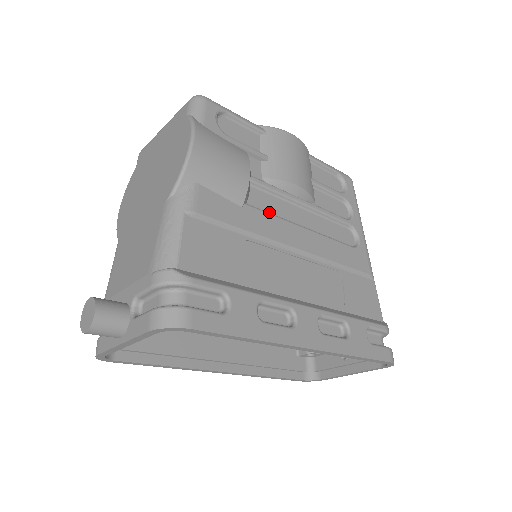
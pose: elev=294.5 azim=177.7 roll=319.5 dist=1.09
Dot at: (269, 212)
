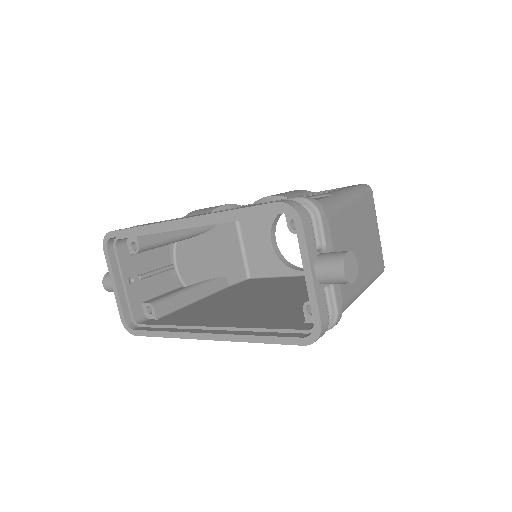
Dot at: occluded
